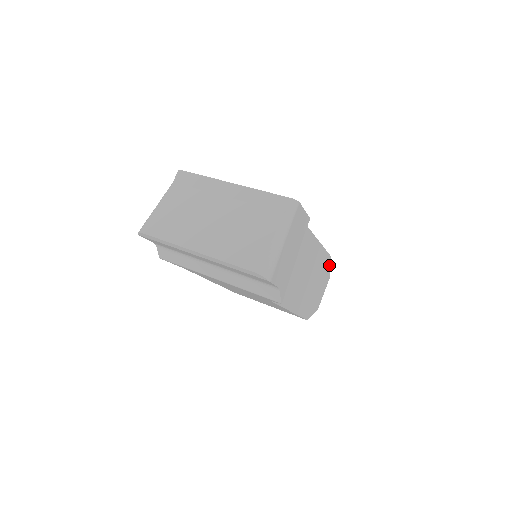
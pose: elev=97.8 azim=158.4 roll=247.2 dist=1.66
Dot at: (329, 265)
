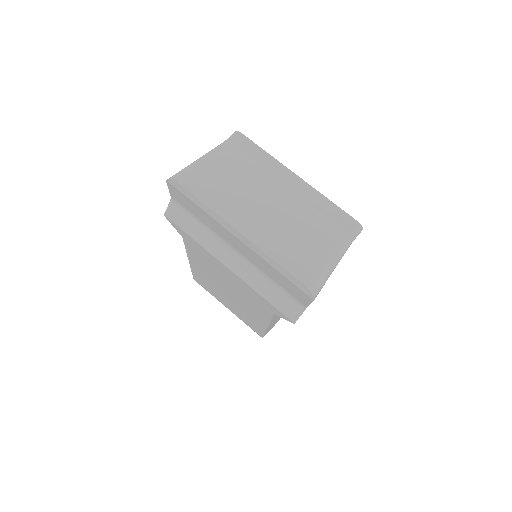
Dot at: occluded
